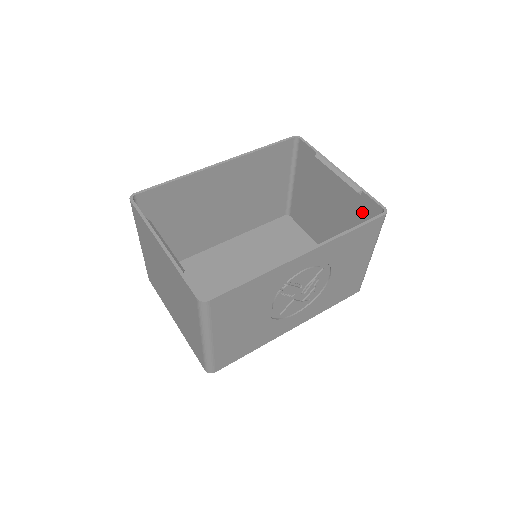
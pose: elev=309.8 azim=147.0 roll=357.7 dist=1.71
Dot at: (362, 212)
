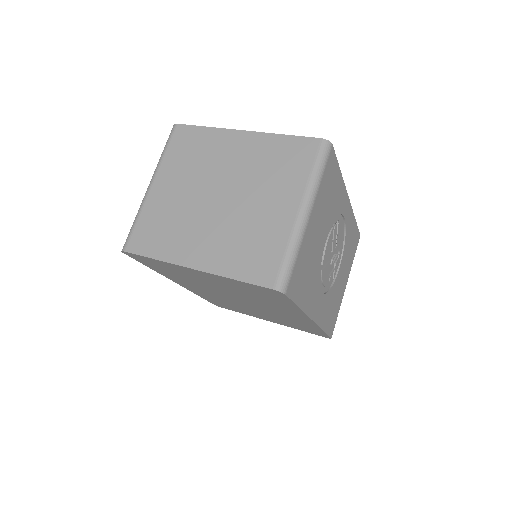
Dot at: occluded
